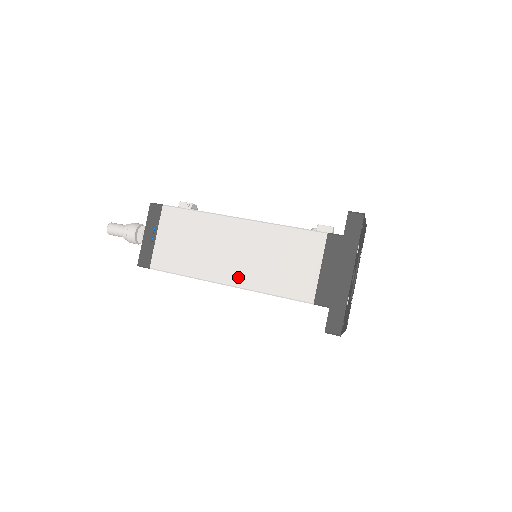
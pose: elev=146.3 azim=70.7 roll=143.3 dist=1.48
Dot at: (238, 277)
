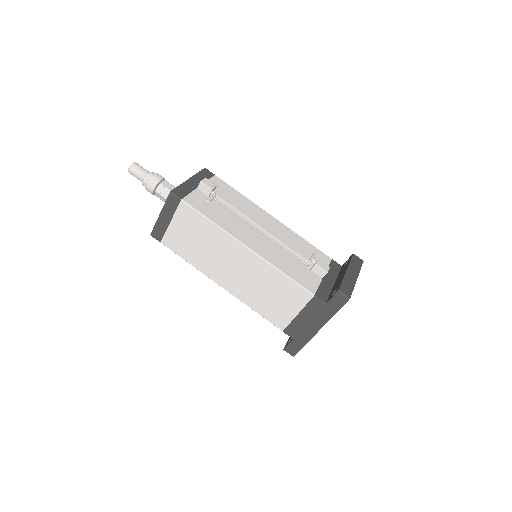
Dot at: (231, 286)
